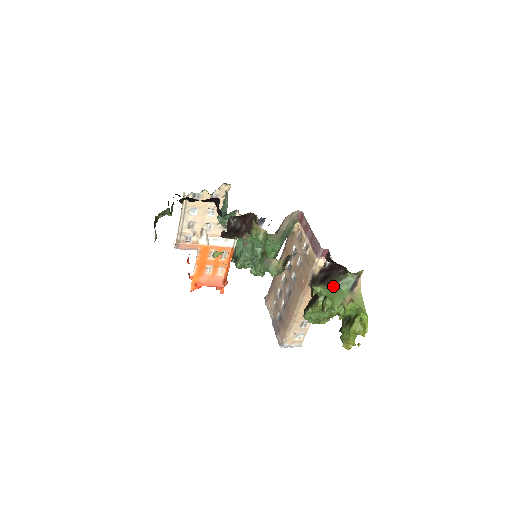
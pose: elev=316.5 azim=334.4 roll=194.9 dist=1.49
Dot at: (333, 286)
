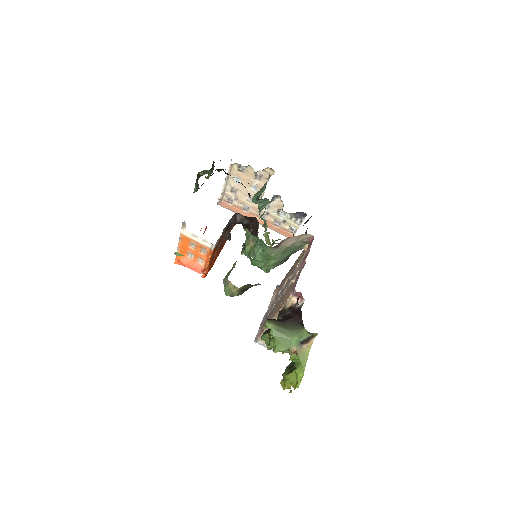
Dot at: (286, 331)
